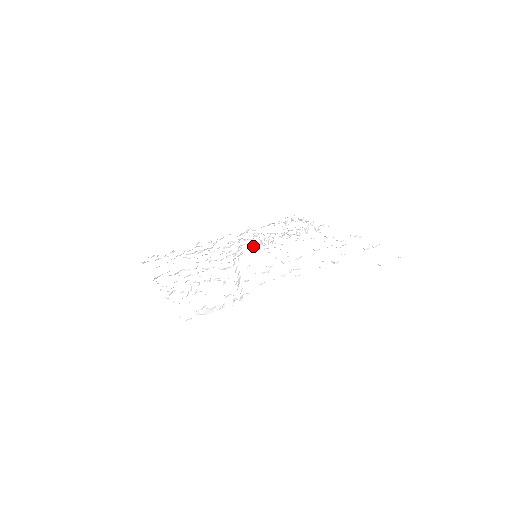
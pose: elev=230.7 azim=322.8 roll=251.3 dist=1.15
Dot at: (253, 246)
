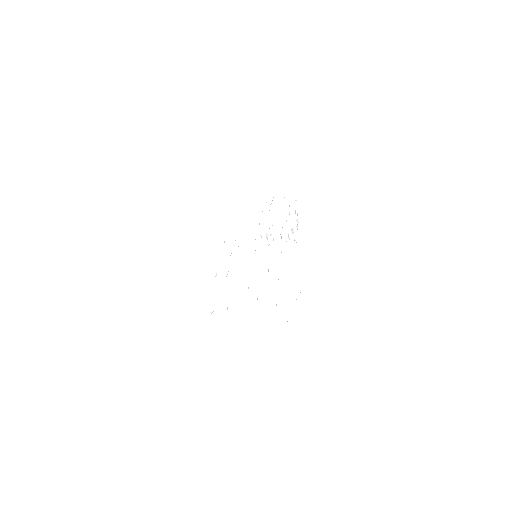
Dot at: occluded
